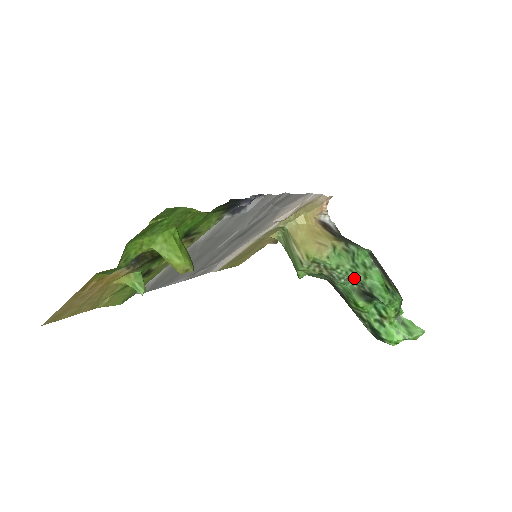
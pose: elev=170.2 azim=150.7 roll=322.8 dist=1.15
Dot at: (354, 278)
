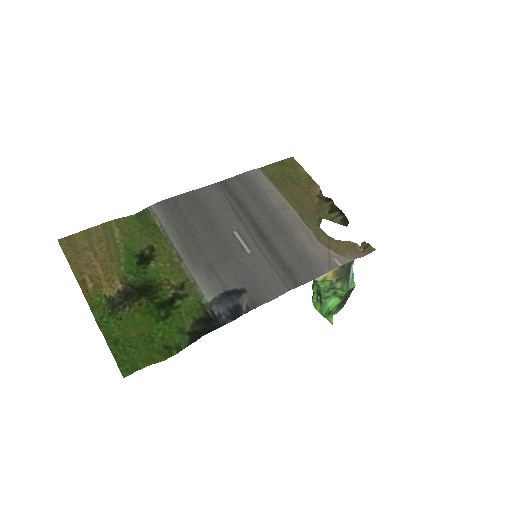
Dot at: occluded
